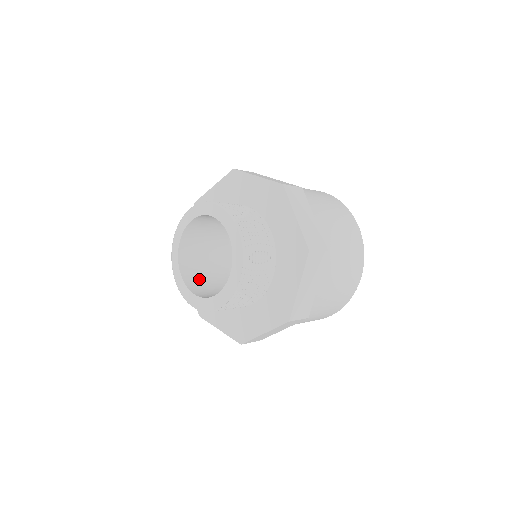
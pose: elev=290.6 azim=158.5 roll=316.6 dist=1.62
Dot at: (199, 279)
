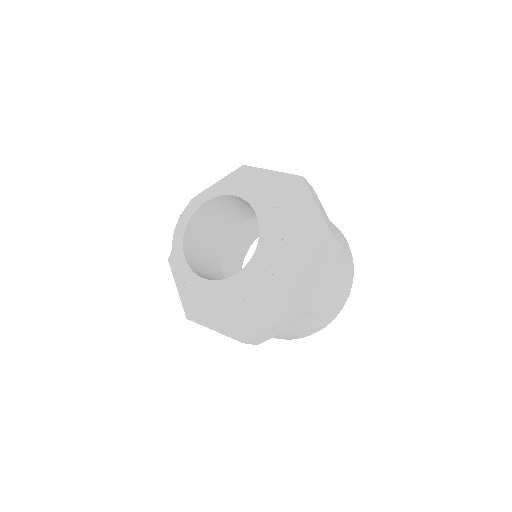
Dot at: (196, 240)
